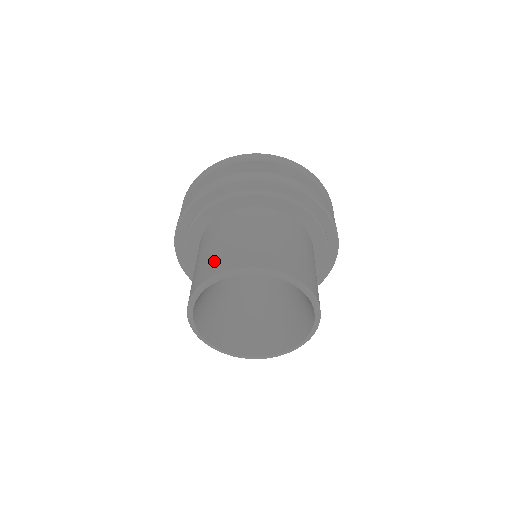
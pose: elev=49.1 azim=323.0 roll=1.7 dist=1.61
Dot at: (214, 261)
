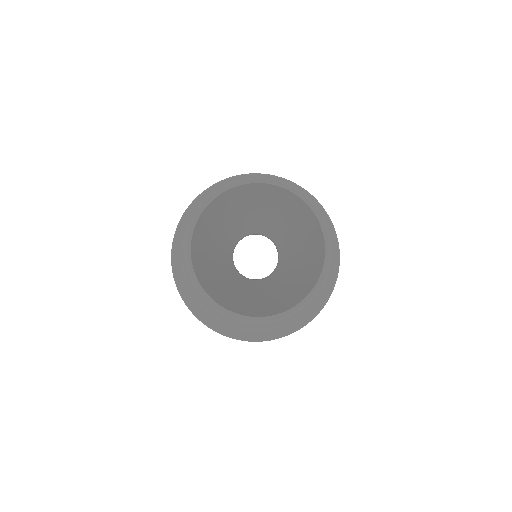
Dot at: occluded
